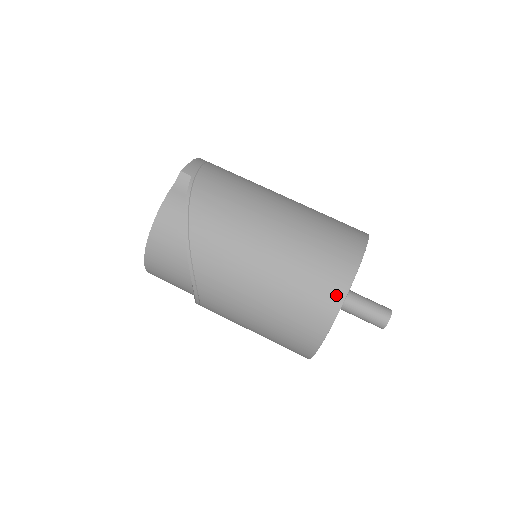
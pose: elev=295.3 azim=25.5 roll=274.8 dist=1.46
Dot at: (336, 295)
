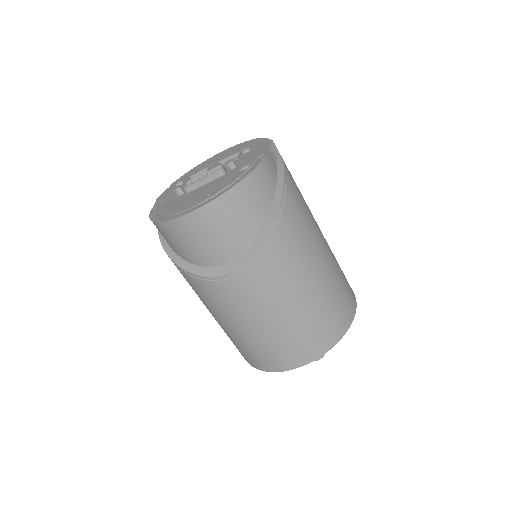
Dot at: (350, 314)
